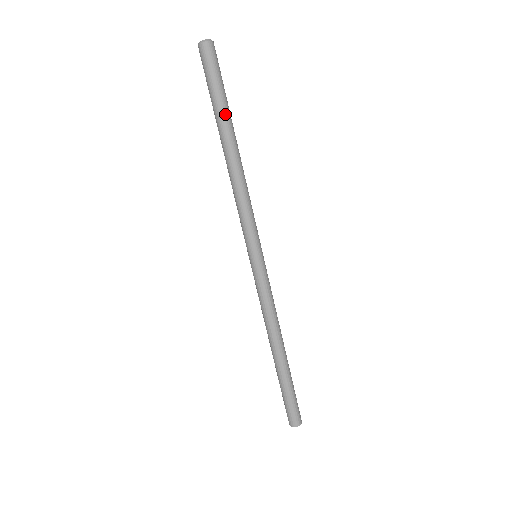
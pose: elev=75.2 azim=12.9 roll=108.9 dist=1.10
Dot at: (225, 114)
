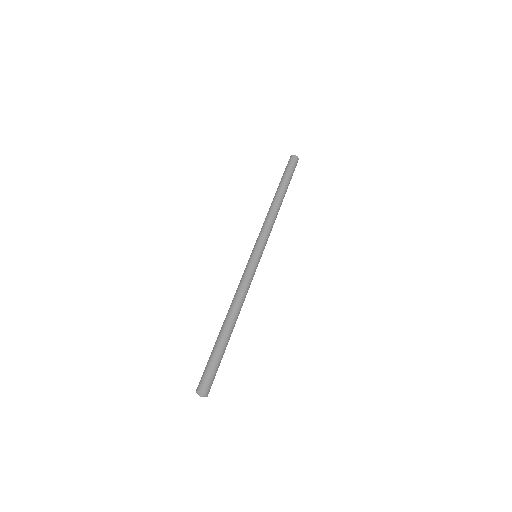
Dot at: occluded
